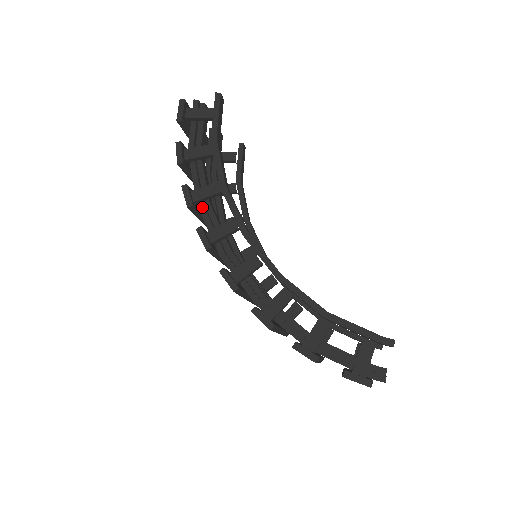
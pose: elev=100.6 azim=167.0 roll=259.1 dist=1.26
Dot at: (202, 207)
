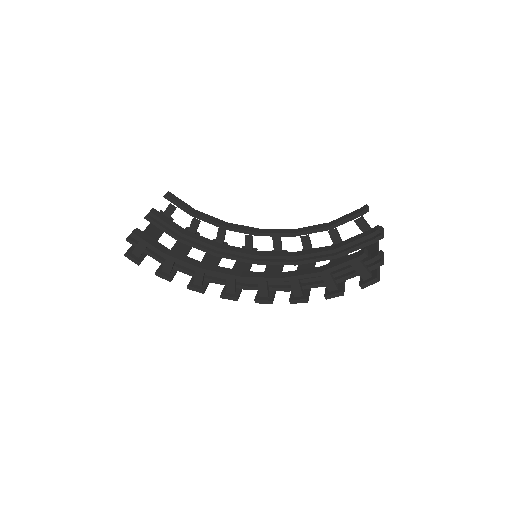
Dot at: (206, 280)
